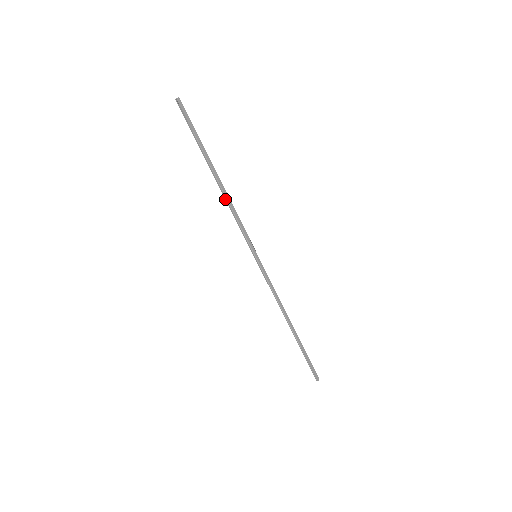
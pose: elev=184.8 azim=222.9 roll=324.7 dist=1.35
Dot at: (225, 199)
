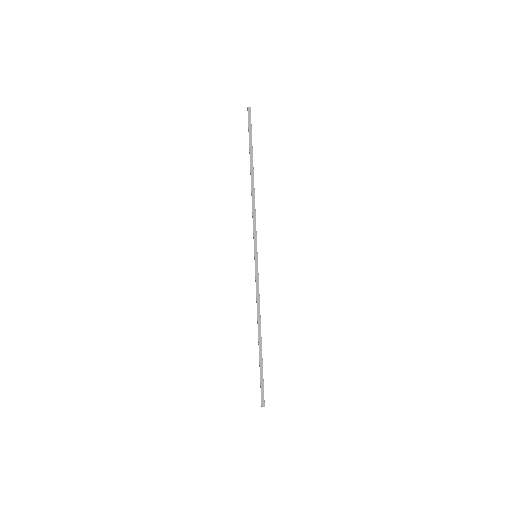
Dot at: occluded
